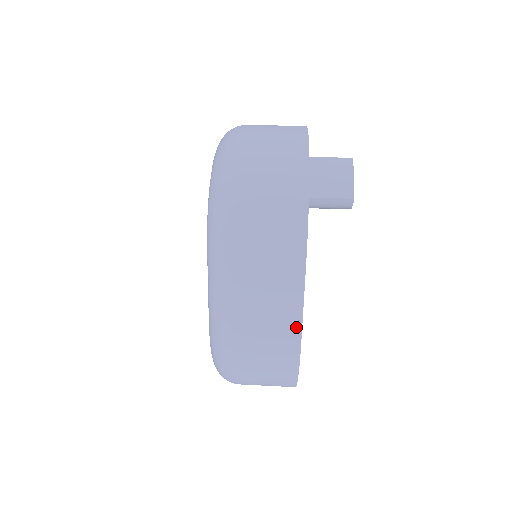
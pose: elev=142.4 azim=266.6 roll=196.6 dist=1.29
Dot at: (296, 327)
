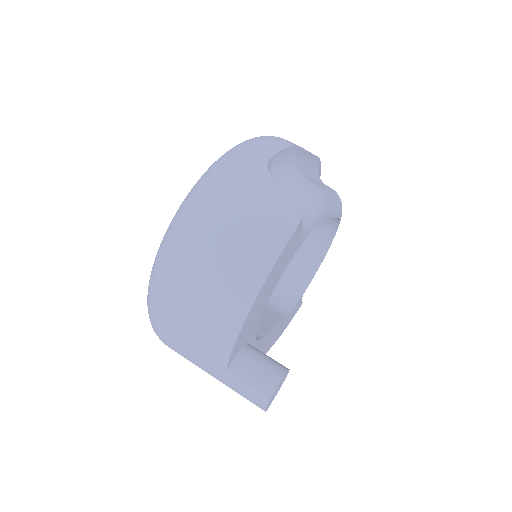
Dot at: occluded
